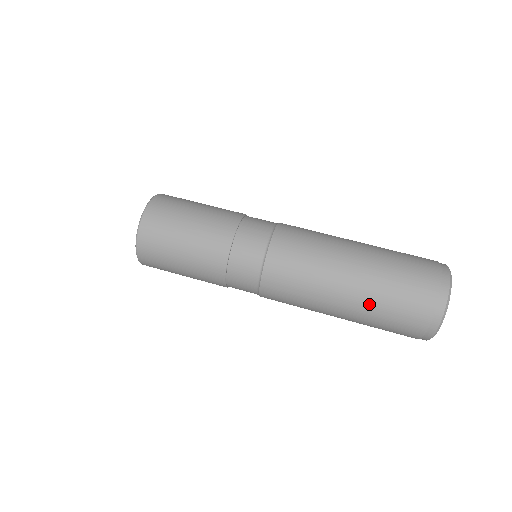
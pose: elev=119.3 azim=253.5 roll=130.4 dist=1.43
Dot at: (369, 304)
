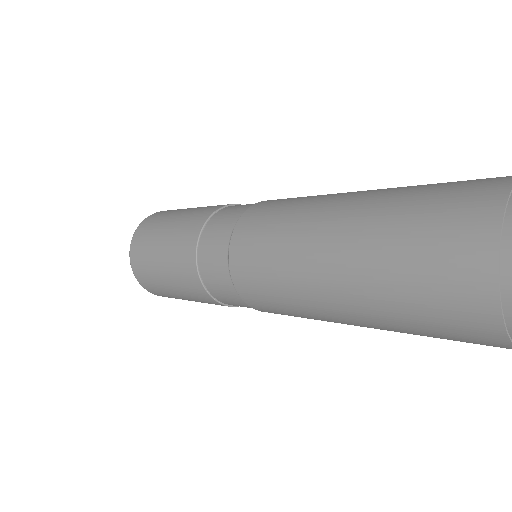
Dot at: (369, 261)
